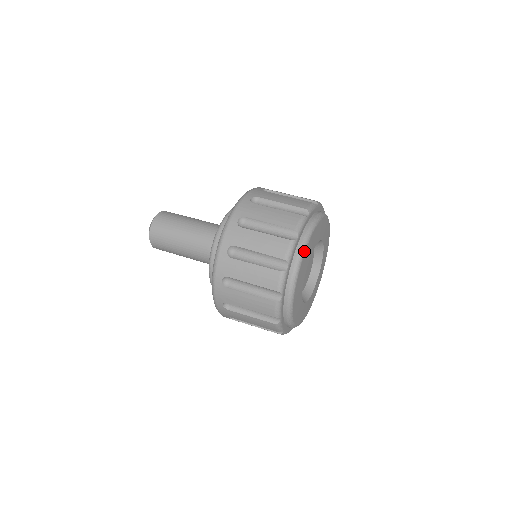
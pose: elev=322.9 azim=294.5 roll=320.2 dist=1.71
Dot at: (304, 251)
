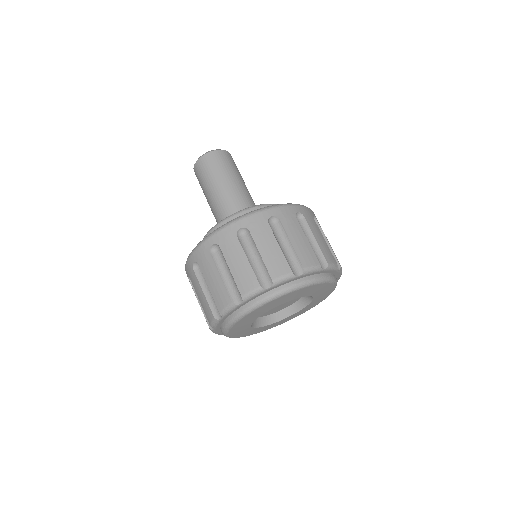
Dot at: (293, 290)
